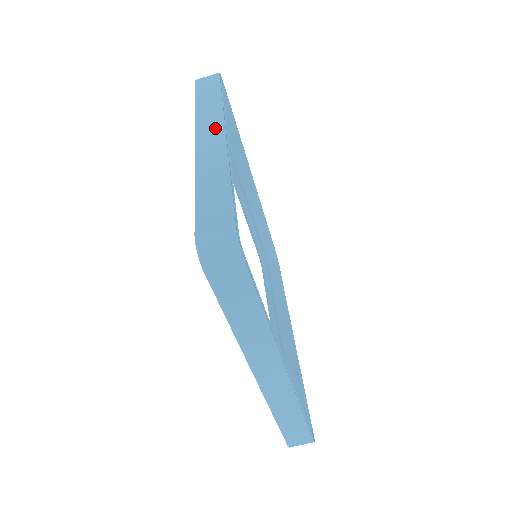
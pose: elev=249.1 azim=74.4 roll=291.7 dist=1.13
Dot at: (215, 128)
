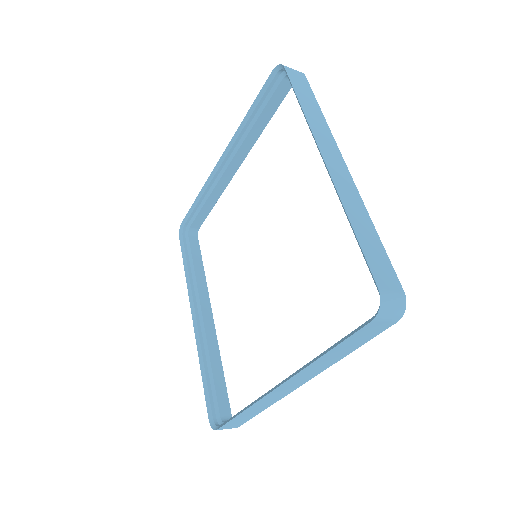
Dot at: (297, 384)
